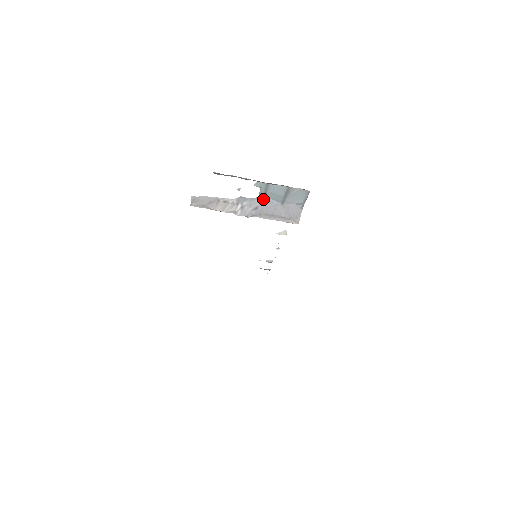
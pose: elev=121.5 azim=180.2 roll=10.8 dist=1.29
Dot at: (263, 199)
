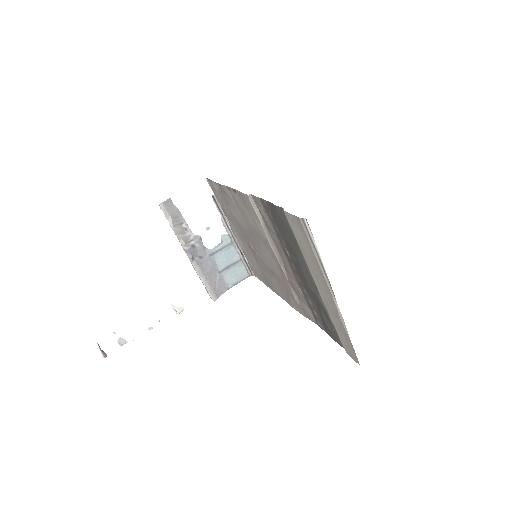
Dot at: (211, 255)
